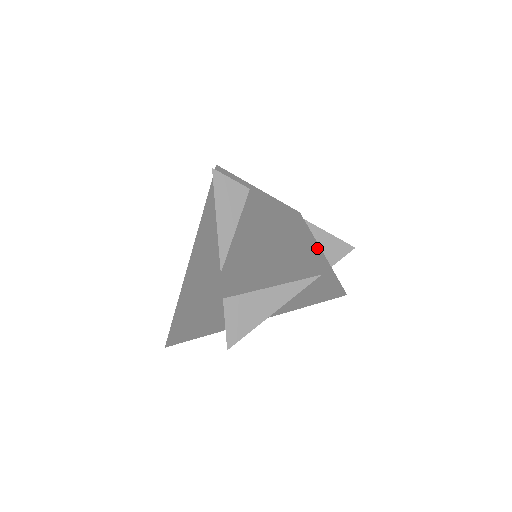
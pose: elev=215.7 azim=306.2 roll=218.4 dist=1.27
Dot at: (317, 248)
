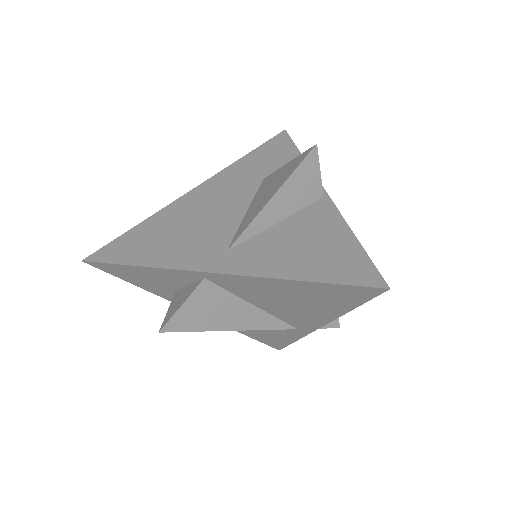
Dot at: (337, 315)
